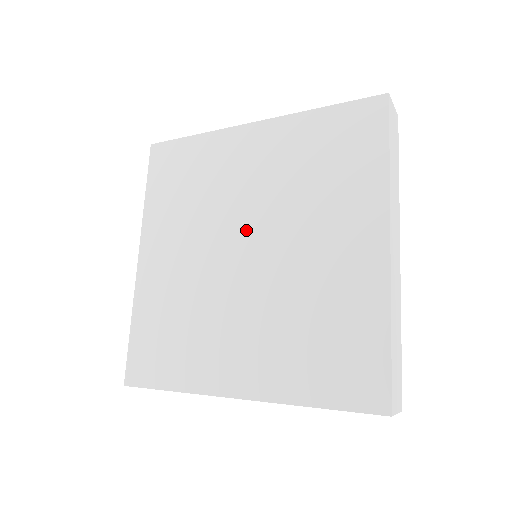
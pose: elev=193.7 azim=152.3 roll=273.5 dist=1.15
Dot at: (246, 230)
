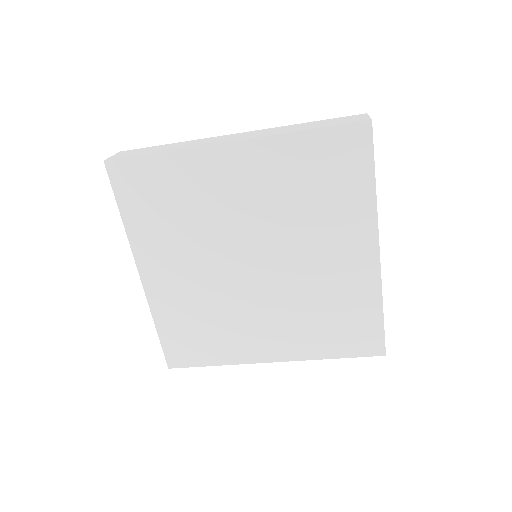
Dot at: (250, 247)
